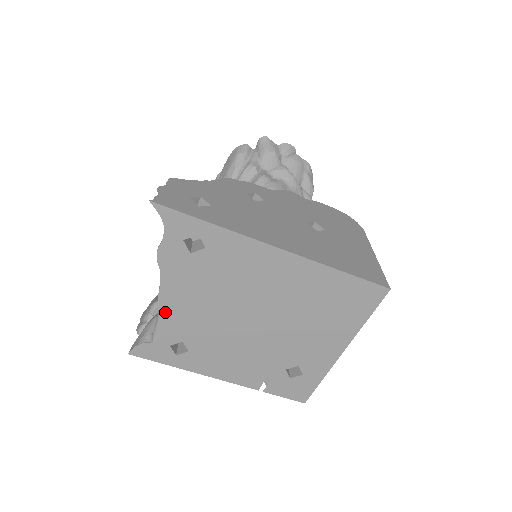
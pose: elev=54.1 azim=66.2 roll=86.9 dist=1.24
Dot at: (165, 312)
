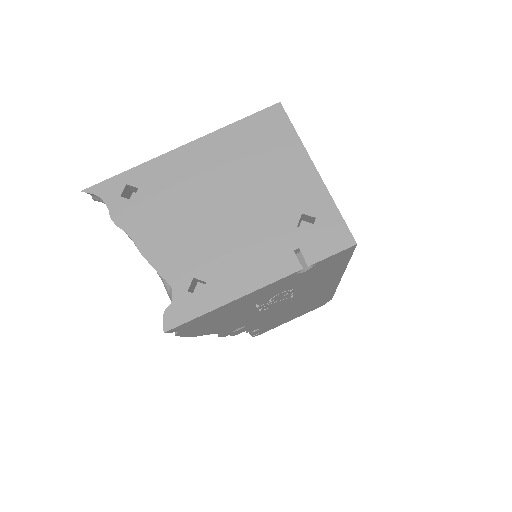
Dot at: (157, 262)
